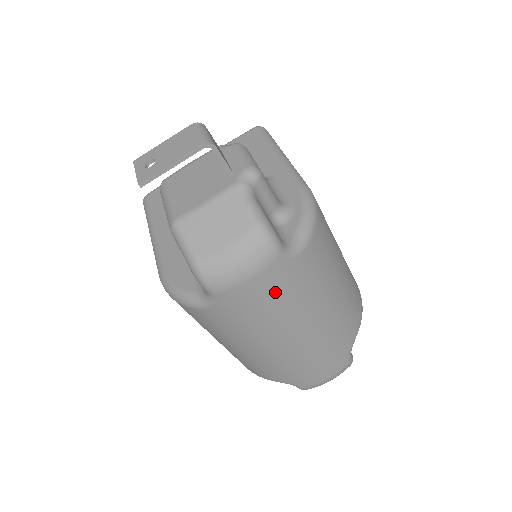
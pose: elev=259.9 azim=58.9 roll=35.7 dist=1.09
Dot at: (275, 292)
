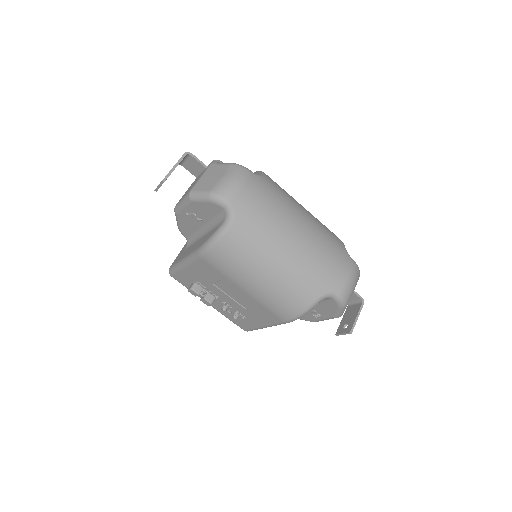
Dot at: (263, 195)
